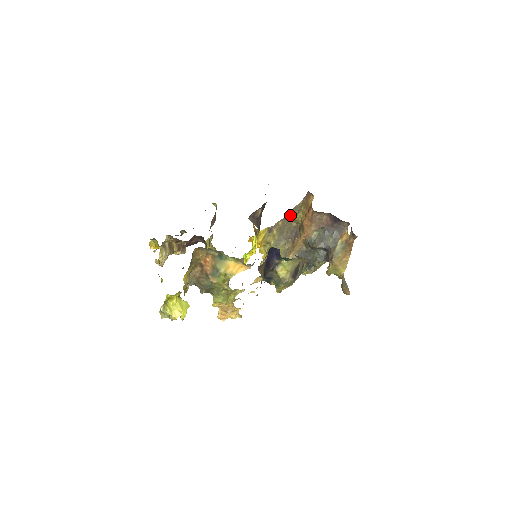
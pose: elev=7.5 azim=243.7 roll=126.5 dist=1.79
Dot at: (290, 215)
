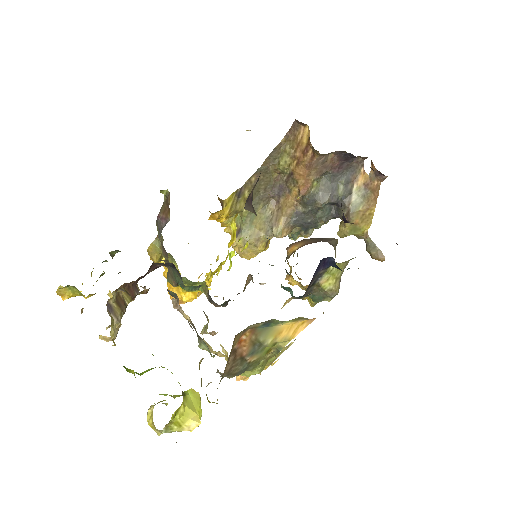
Dot at: (268, 163)
